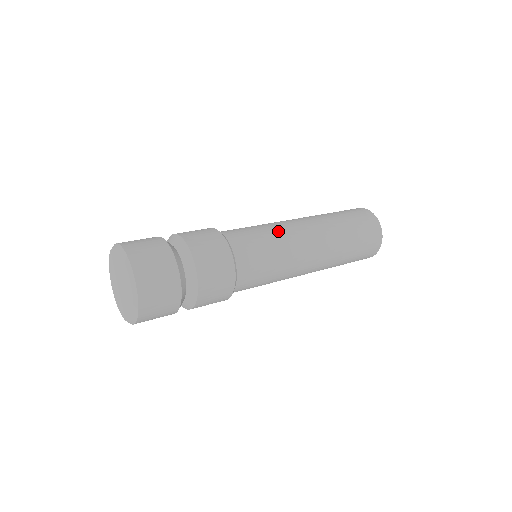
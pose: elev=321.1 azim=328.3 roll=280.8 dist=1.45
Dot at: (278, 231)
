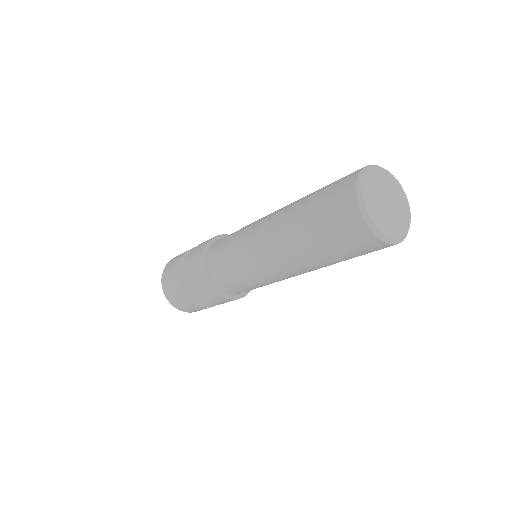
Dot at: (242, 235)
